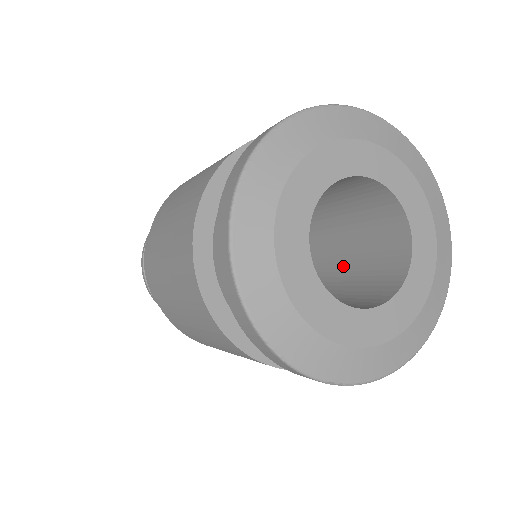
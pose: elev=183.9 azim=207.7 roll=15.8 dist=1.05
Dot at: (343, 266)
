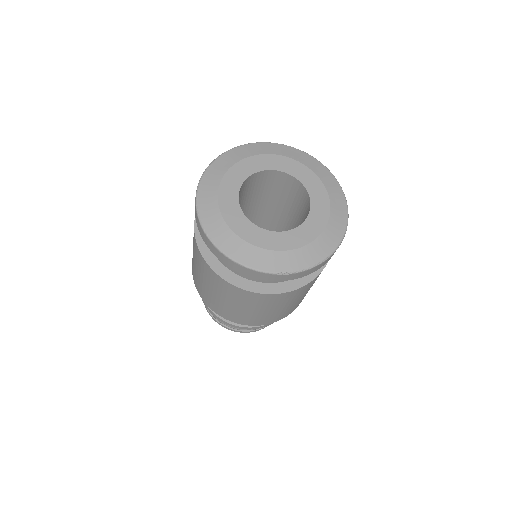
Dot at: occluded
